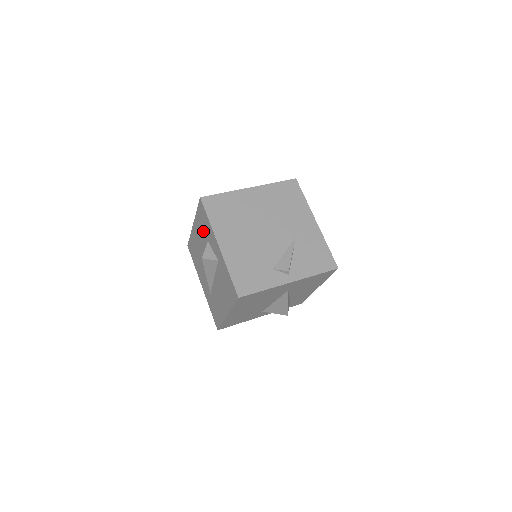
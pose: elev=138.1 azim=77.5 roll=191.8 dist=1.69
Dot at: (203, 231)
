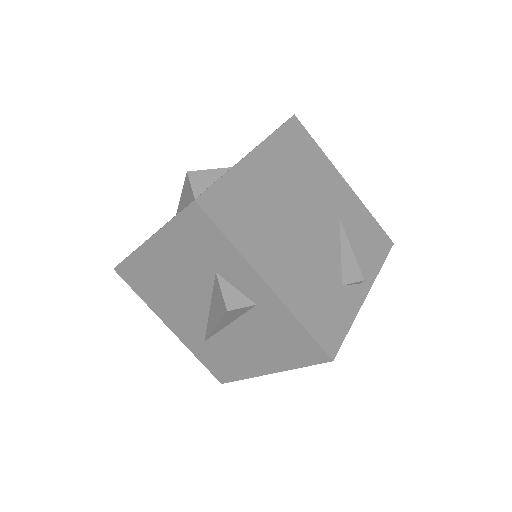
Dot at: (196, 256)
